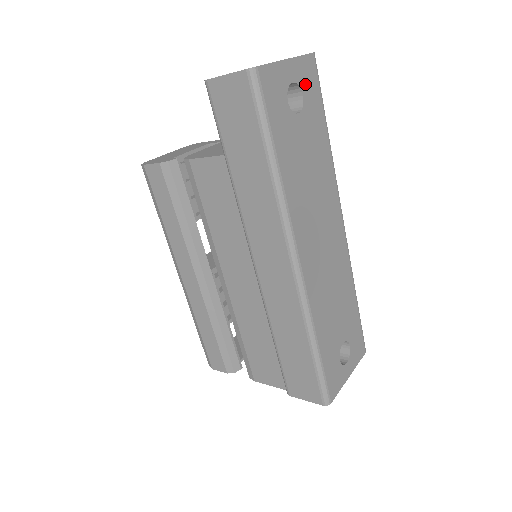
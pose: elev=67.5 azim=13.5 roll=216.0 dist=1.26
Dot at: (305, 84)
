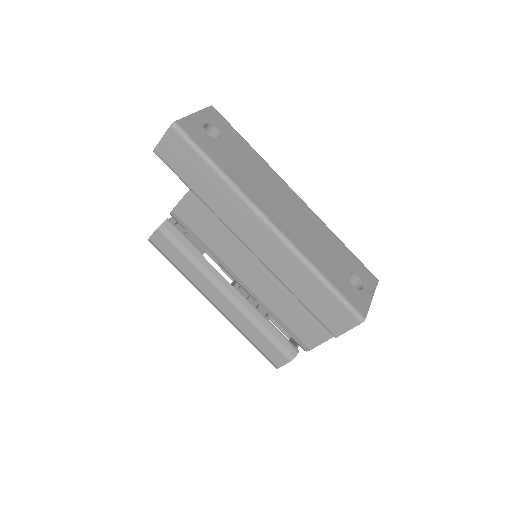
Dot at: (215, 123)
